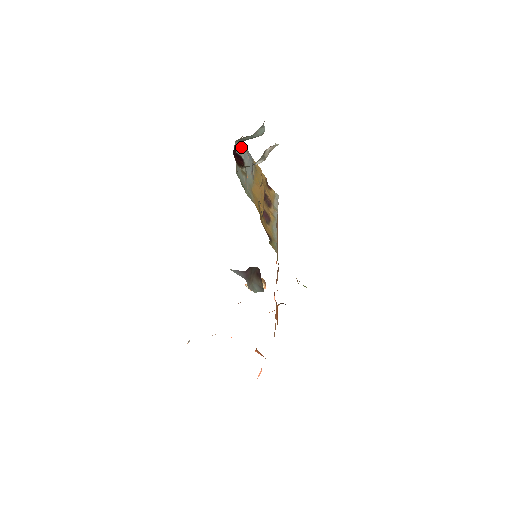
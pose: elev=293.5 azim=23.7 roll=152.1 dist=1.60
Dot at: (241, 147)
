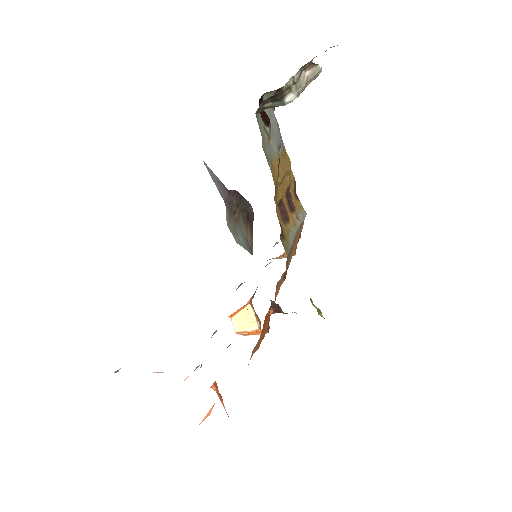
Dot at: (271, 110)
